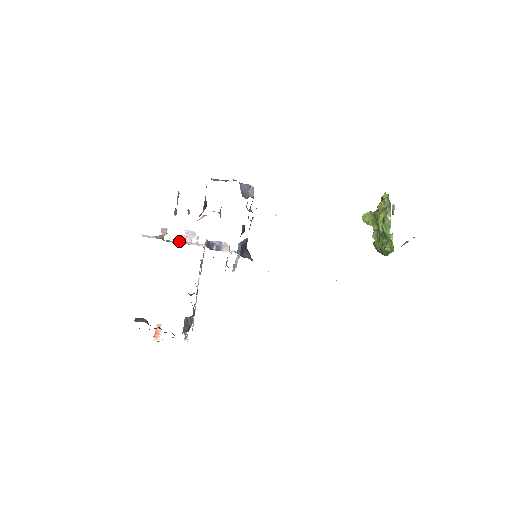
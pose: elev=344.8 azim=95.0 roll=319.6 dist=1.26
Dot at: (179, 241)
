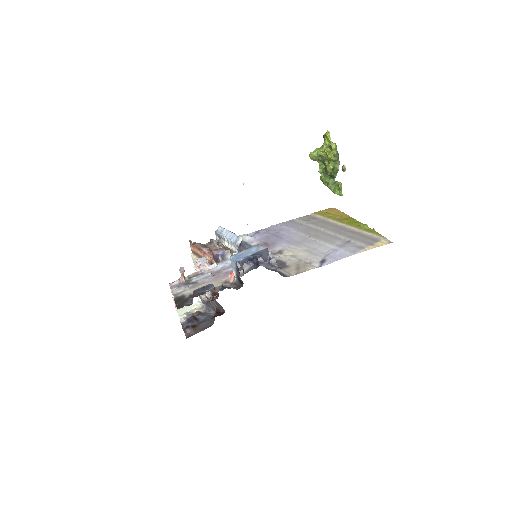
Dot at: (196, 272)
